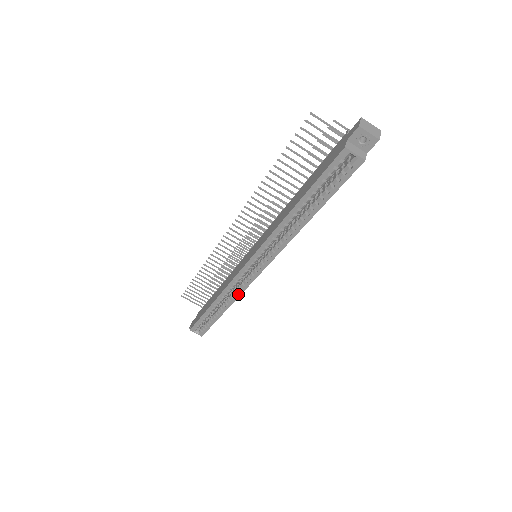
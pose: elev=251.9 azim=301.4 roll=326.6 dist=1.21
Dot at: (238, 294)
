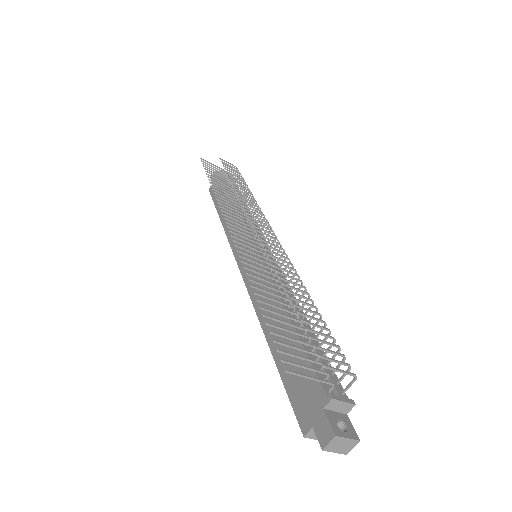
Dot at: occluded
